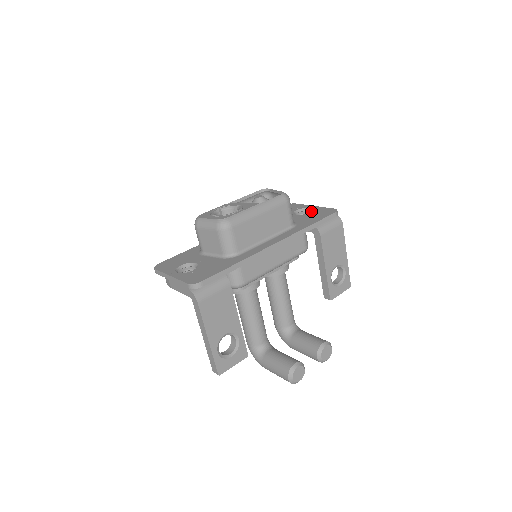
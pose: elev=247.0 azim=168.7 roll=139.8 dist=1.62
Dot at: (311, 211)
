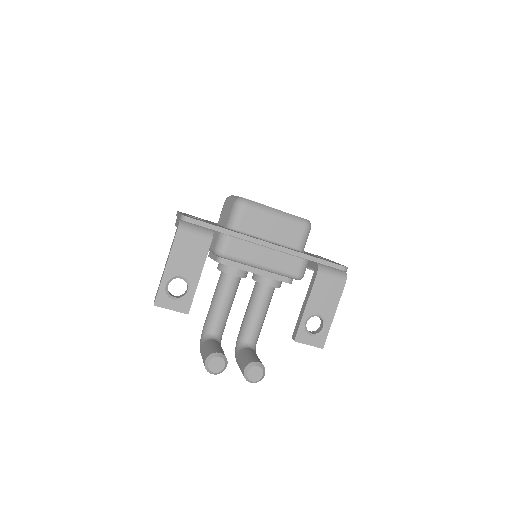
Dot at: occluded
